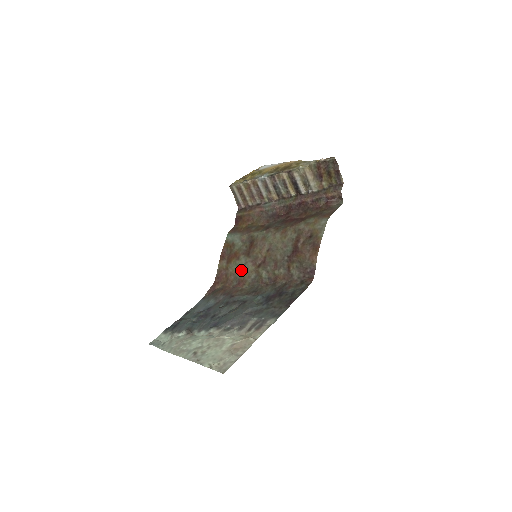
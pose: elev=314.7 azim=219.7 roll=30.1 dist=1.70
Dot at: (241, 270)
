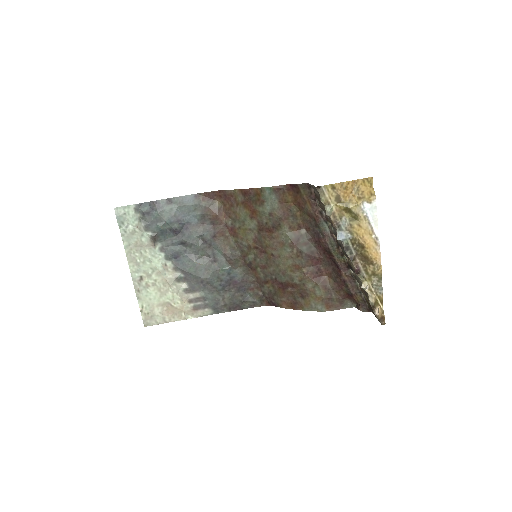
Dot at: (243, 227)
